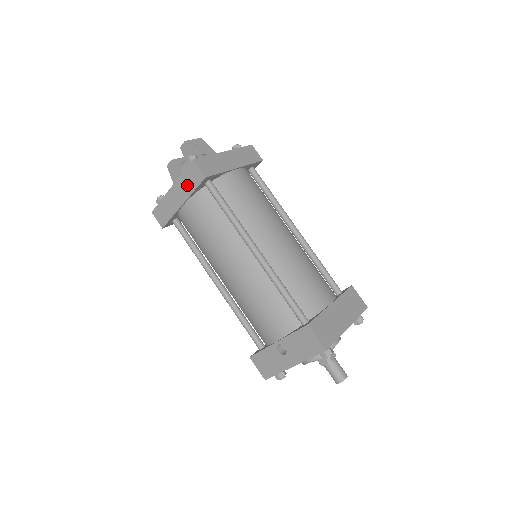
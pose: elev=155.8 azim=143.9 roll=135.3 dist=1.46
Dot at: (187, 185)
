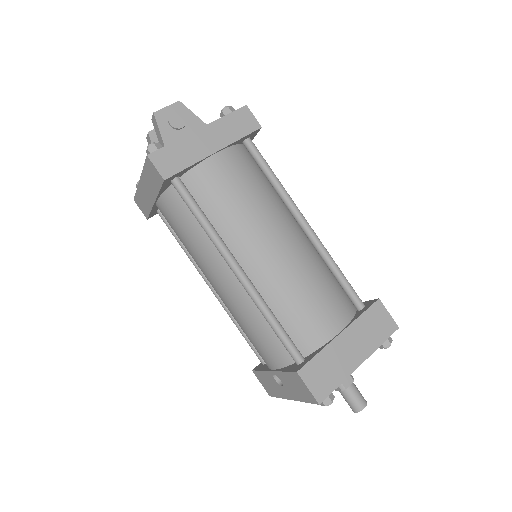
Dot at: (151, 183)
